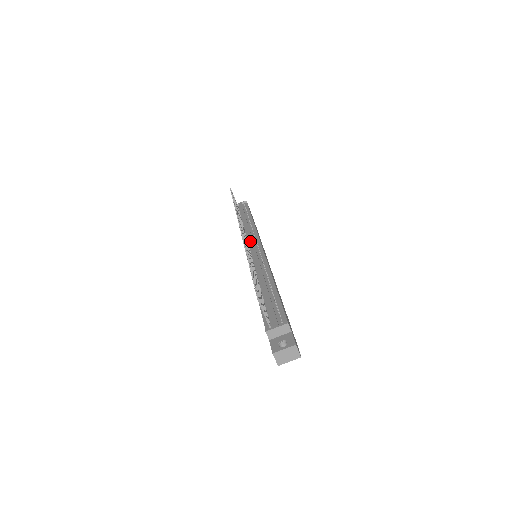
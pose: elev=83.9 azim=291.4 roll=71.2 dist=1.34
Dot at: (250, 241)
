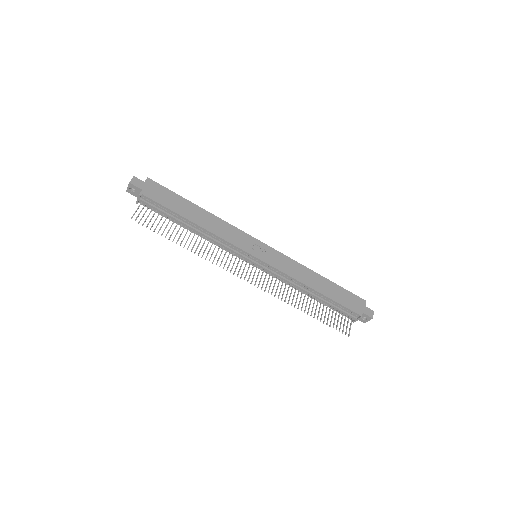
Dot at: (243, 259)
